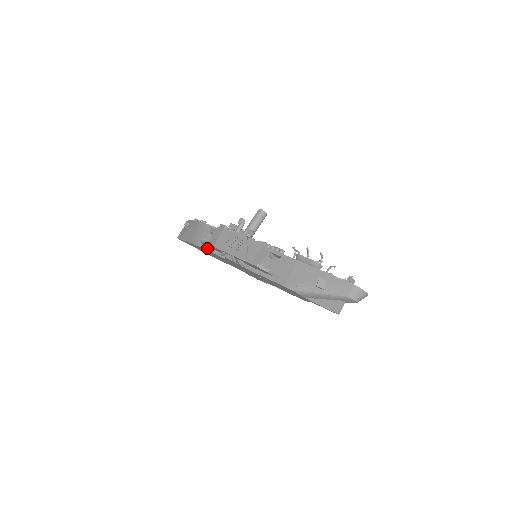
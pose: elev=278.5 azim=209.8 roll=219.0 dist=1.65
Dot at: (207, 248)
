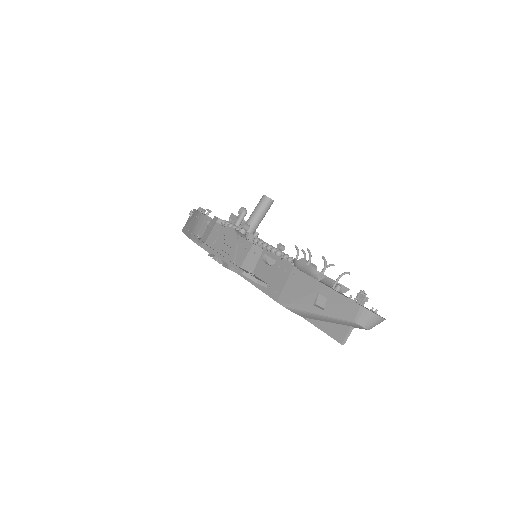
Dot at: occluded
